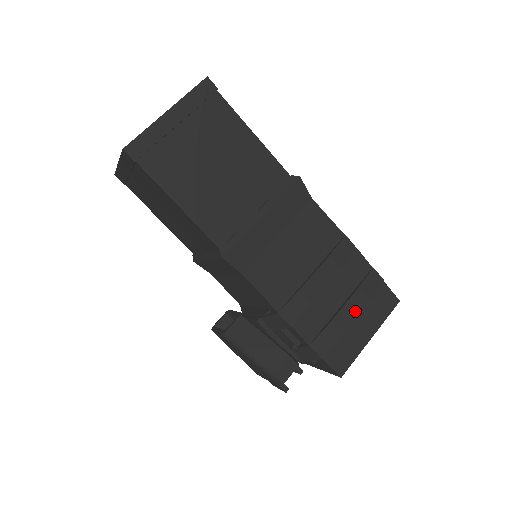
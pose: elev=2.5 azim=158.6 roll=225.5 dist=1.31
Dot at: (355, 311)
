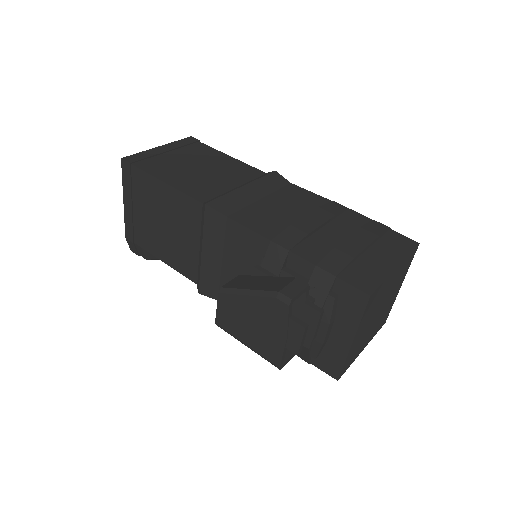
Dot at: (363, 242)
